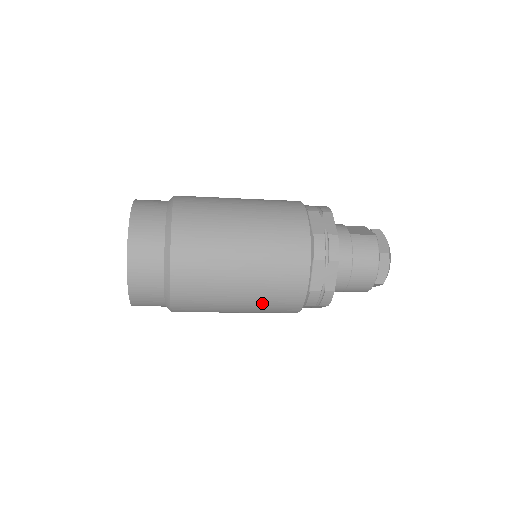
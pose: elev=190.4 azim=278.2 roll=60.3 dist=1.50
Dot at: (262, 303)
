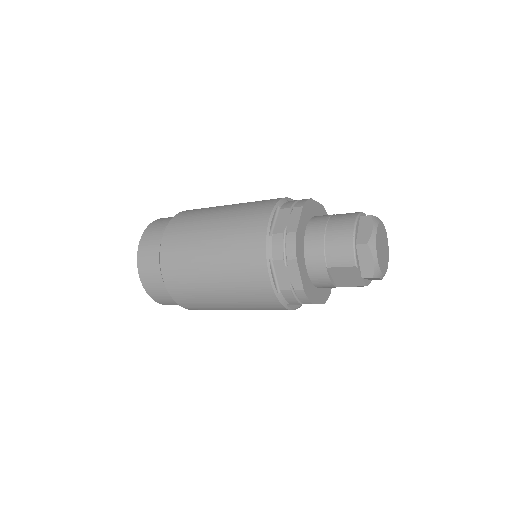
Dot at: (229, 251)
